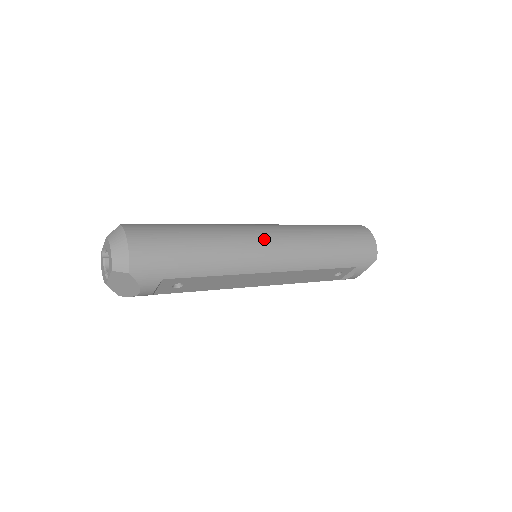
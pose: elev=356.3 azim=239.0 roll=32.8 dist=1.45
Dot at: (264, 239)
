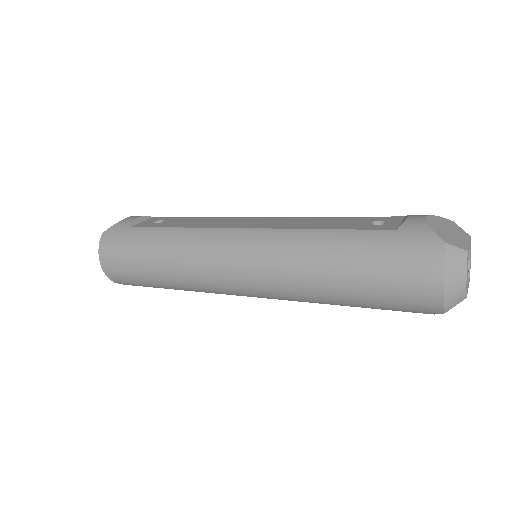
Dot at: (226, 270)
